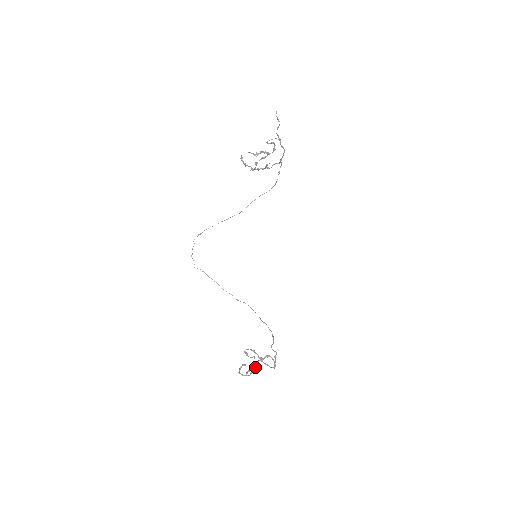
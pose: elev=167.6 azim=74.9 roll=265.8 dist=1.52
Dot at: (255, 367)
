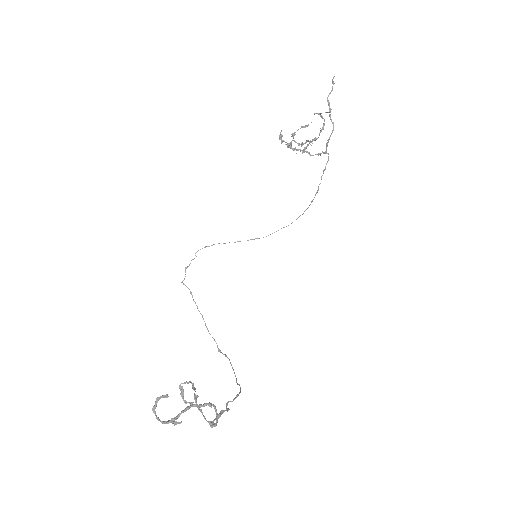
Dot at: (182, 411)
